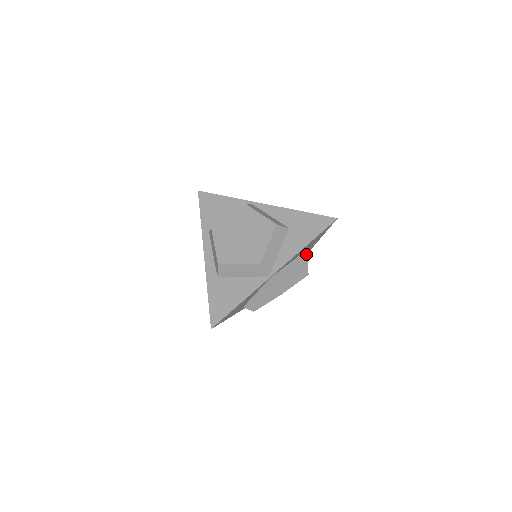
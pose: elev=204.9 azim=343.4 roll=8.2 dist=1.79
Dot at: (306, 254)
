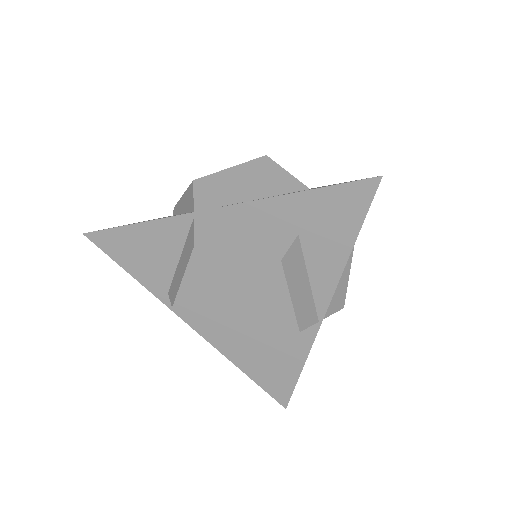
Dot at: occluded
